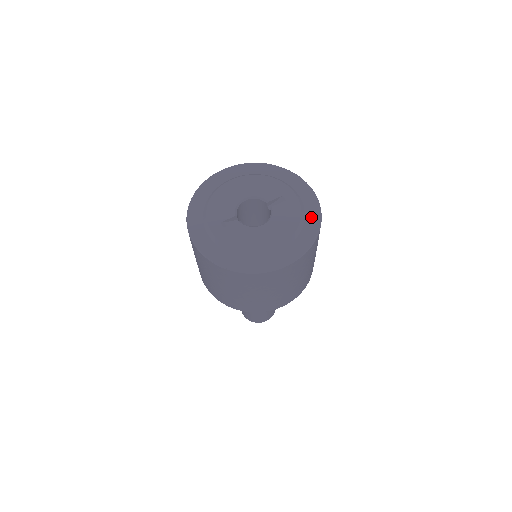
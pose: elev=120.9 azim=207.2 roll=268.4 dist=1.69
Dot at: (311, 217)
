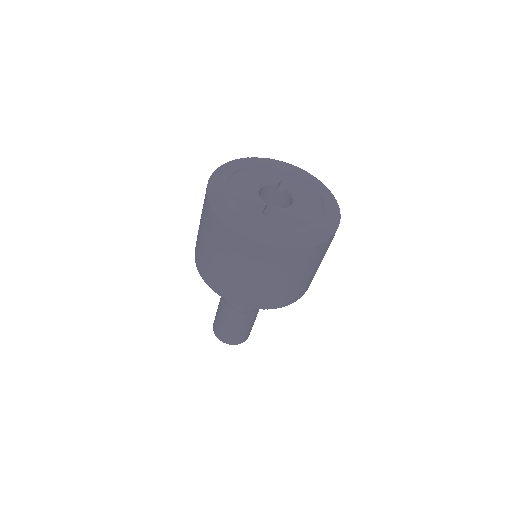
Dot at: (317, 185)
